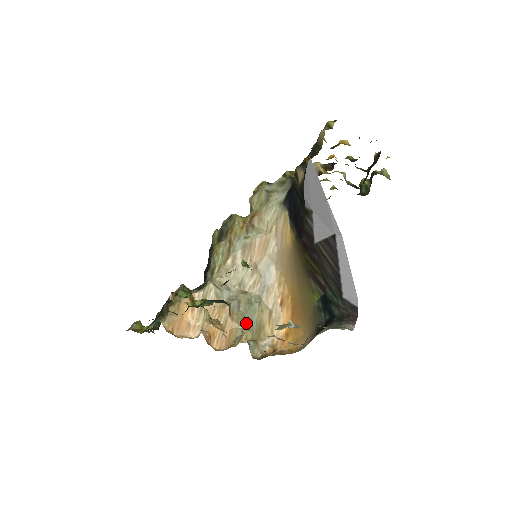
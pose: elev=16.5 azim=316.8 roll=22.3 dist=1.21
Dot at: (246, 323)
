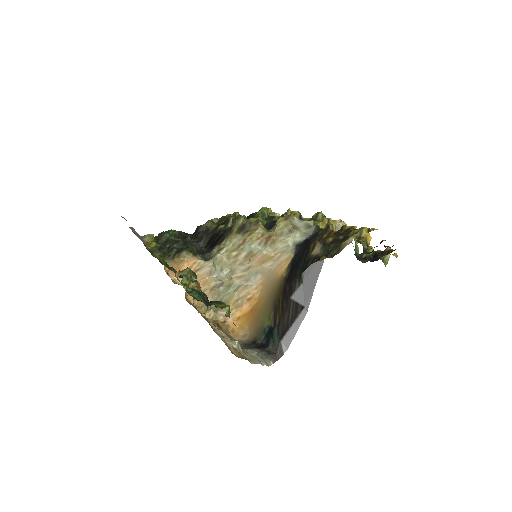
Dot at: (218, 298)
